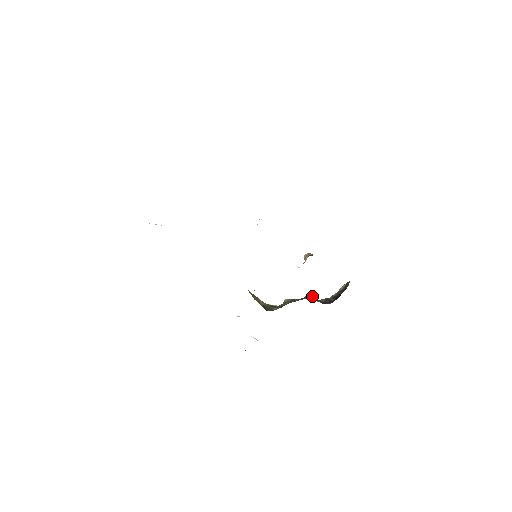
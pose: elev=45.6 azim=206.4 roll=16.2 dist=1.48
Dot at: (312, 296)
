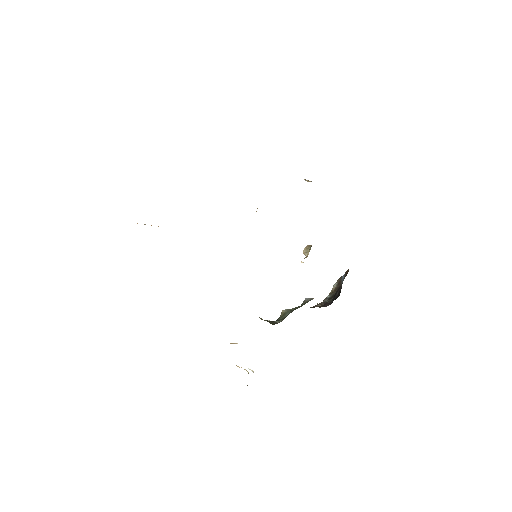
Dot at: occluded
